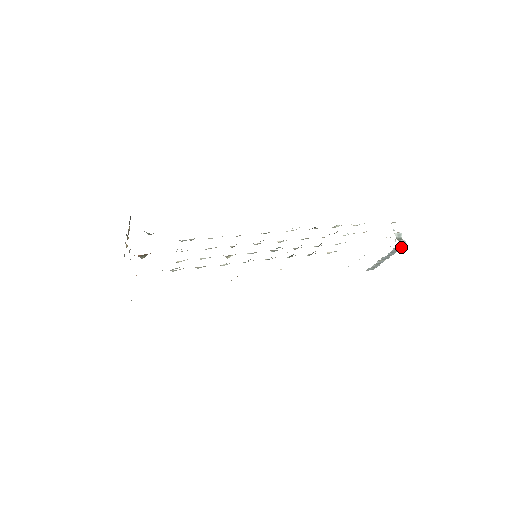
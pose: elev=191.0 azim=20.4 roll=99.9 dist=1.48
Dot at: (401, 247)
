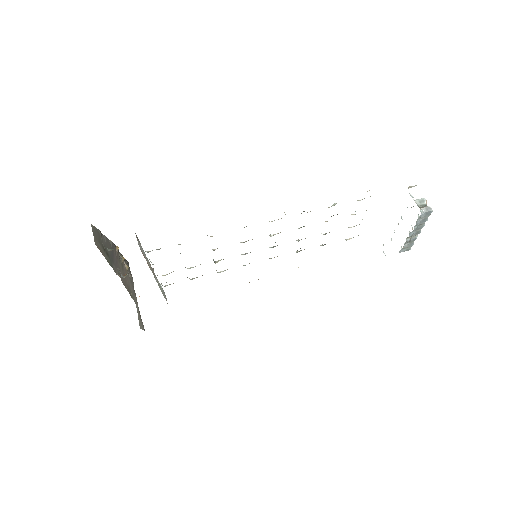
Dot at: (427, 216)
